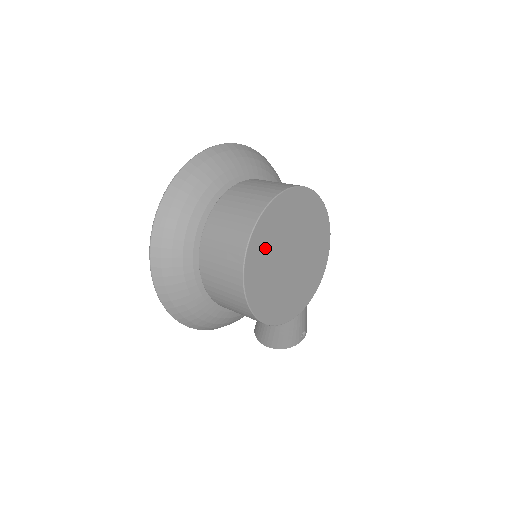
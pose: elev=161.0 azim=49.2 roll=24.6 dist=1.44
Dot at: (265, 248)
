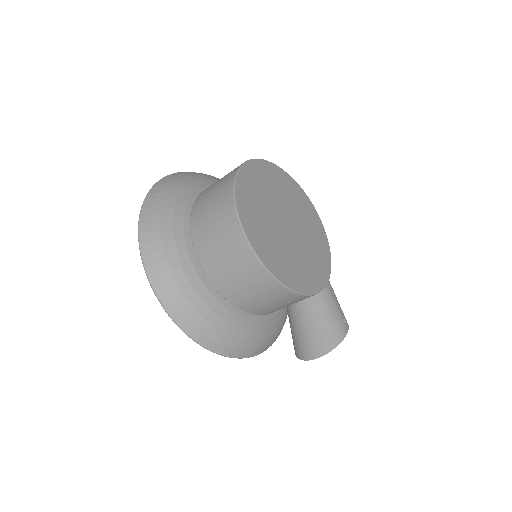
Dot at: (255, 211)
